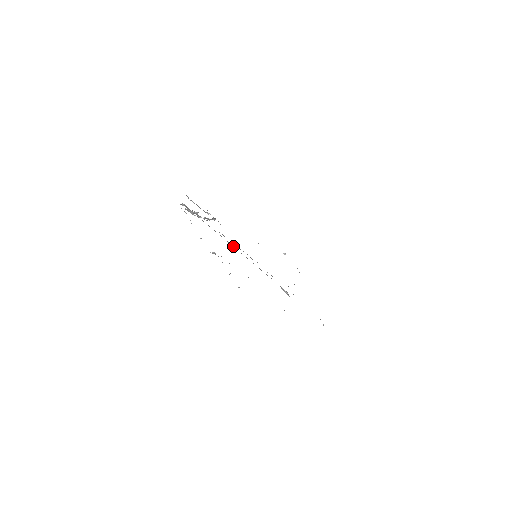
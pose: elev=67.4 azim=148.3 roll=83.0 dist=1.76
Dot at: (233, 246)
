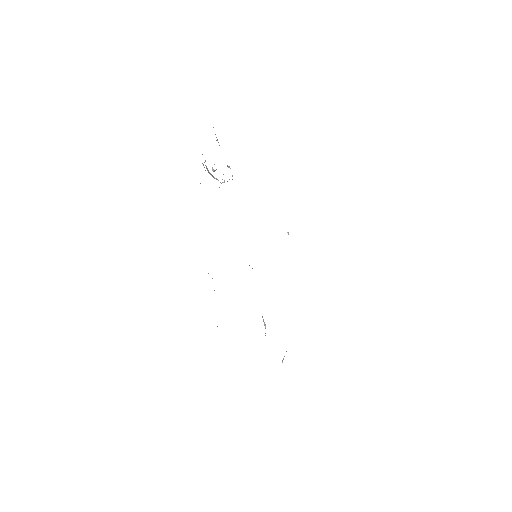
Dot at: occluded
